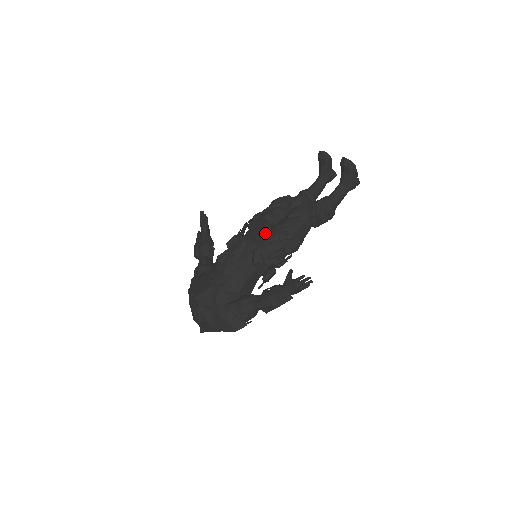
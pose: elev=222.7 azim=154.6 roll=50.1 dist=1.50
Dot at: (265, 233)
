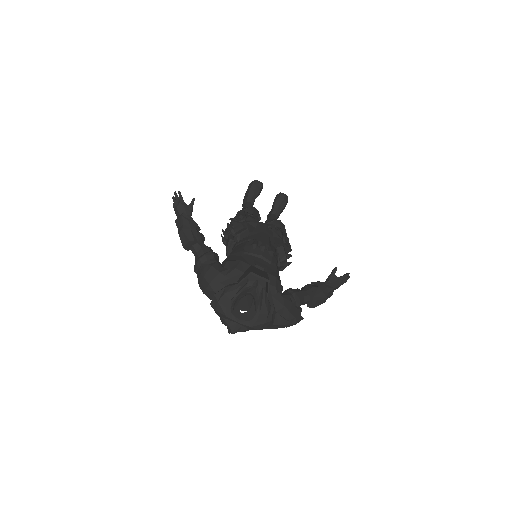
Dot at: occluded
